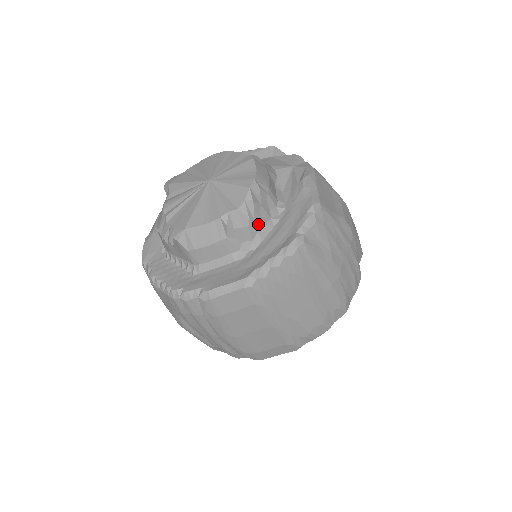
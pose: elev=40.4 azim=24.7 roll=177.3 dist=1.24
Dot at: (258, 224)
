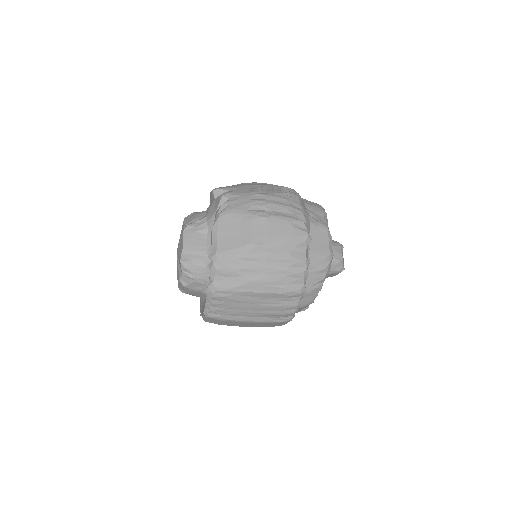
Dot at: (200, 275)
